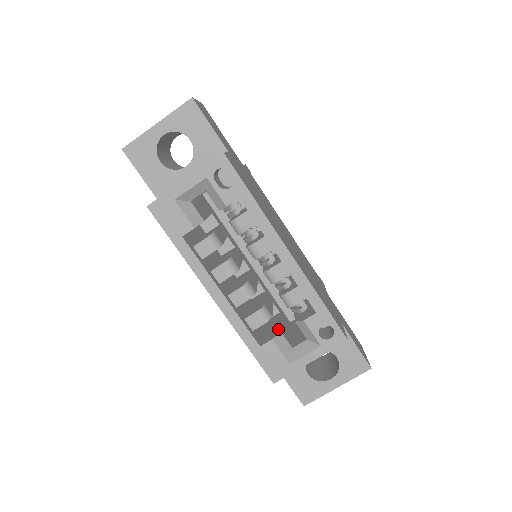
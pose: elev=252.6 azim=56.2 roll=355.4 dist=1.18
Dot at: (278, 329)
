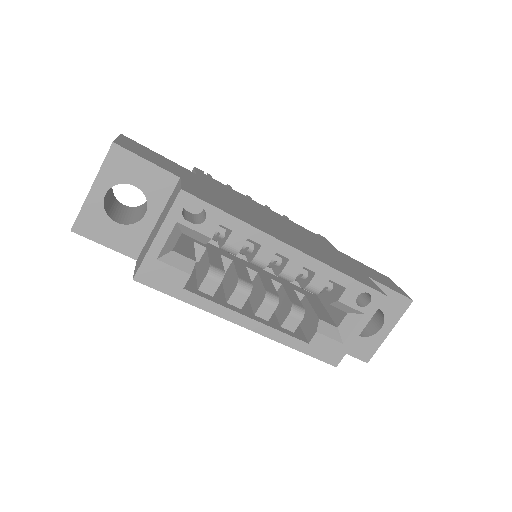
Dot at: (316, 318)
